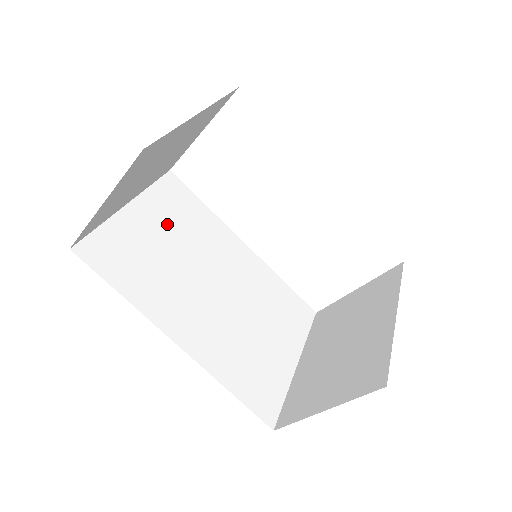
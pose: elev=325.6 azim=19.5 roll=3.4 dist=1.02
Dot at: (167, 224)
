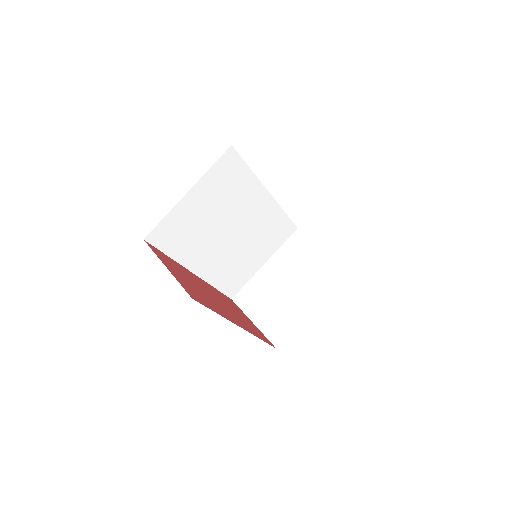
Dot at: (212, 198)
